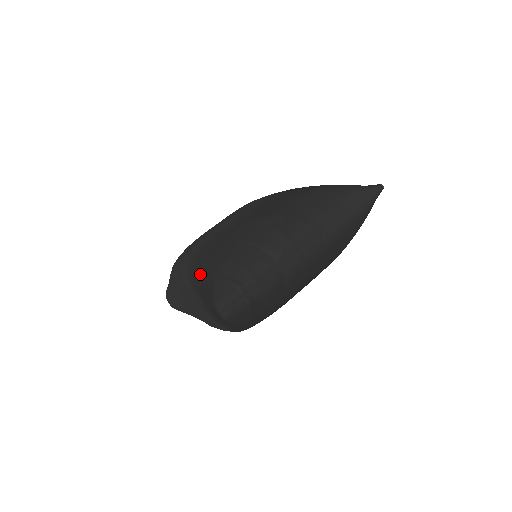
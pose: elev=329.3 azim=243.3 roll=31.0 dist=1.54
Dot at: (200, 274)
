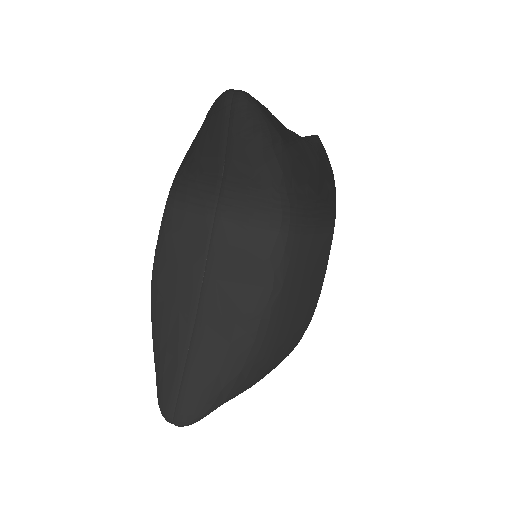
Dot at: (187, 153)
